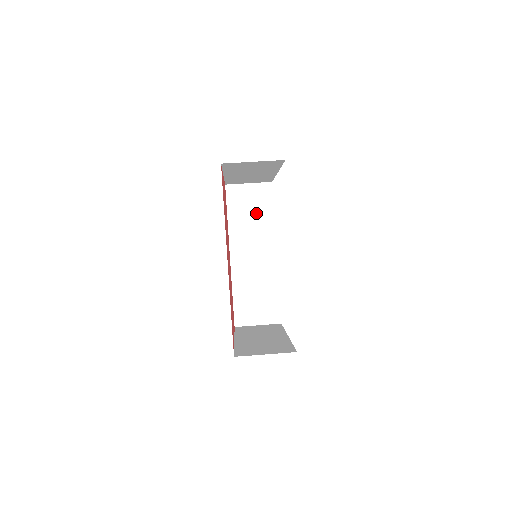
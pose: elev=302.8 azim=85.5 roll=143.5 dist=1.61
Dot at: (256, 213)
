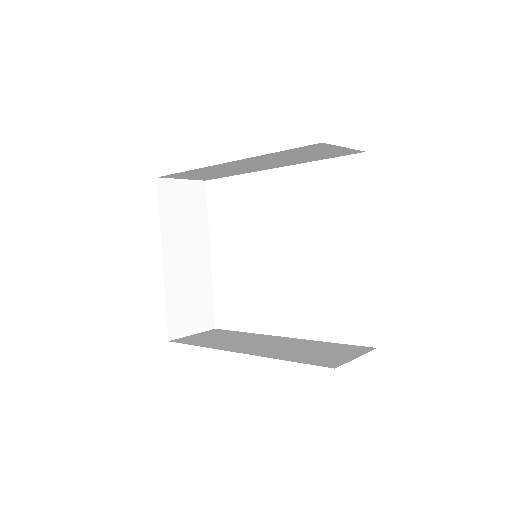
Dot at: (225, 337)
